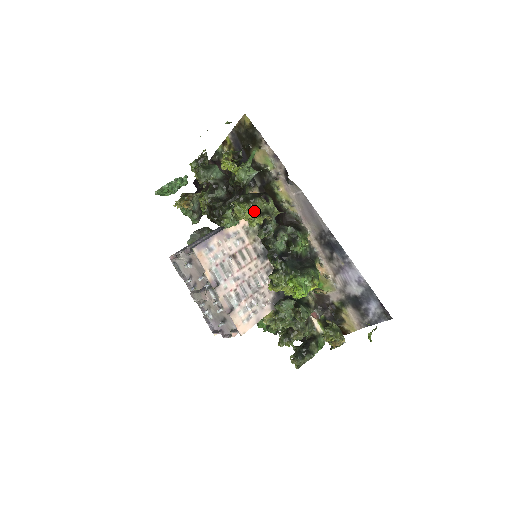
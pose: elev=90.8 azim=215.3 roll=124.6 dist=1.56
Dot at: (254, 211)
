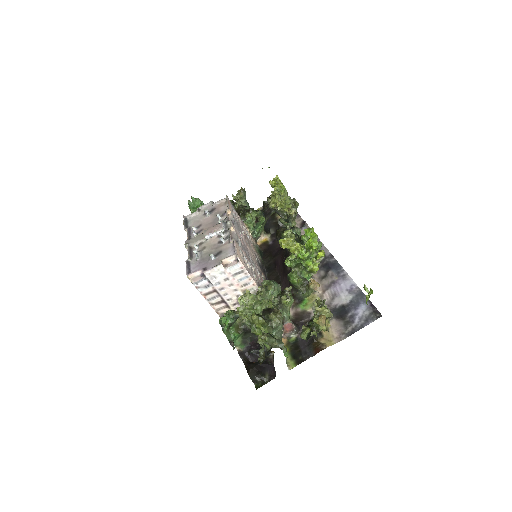
Dot at: (287, 201)
